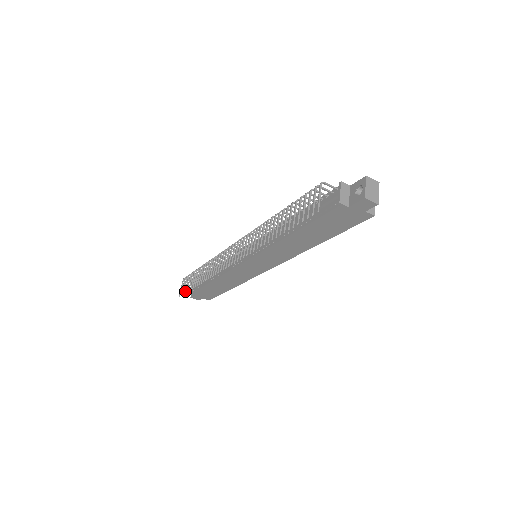
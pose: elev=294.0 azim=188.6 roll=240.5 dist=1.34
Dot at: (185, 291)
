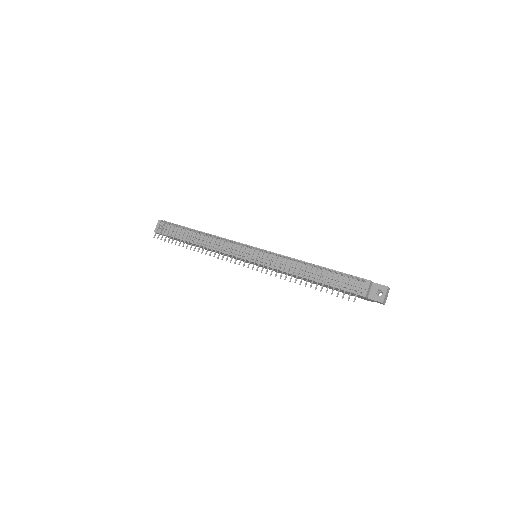
Dot at: (165, 239)
